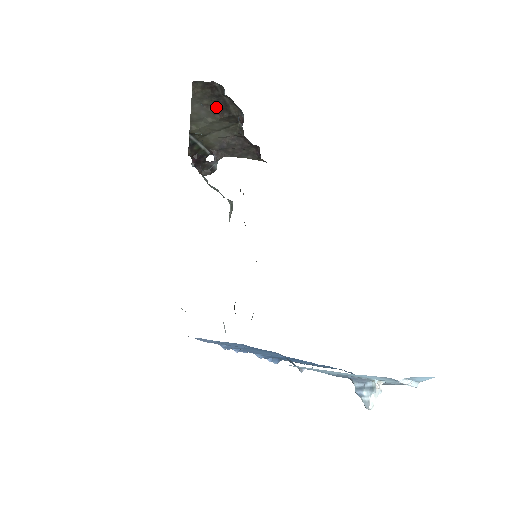
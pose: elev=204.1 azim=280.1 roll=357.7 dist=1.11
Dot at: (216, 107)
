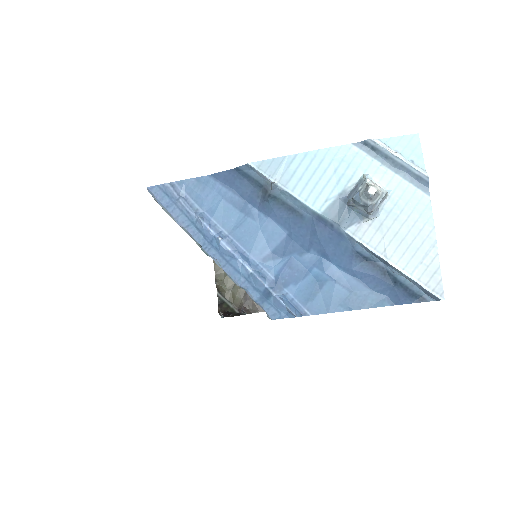
Dot at: occluded
